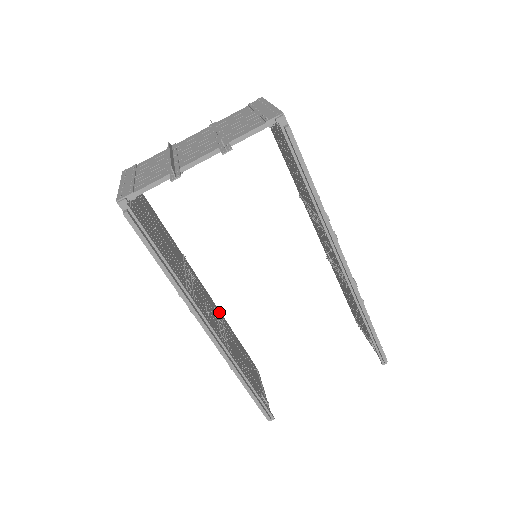
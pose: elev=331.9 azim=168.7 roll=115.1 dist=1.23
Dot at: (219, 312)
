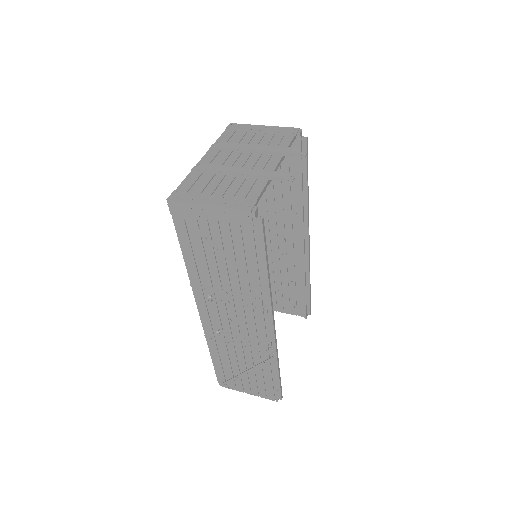
Dot at: (210, 332)
